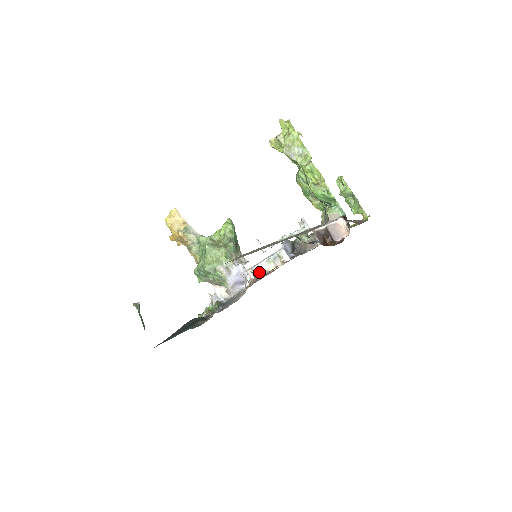
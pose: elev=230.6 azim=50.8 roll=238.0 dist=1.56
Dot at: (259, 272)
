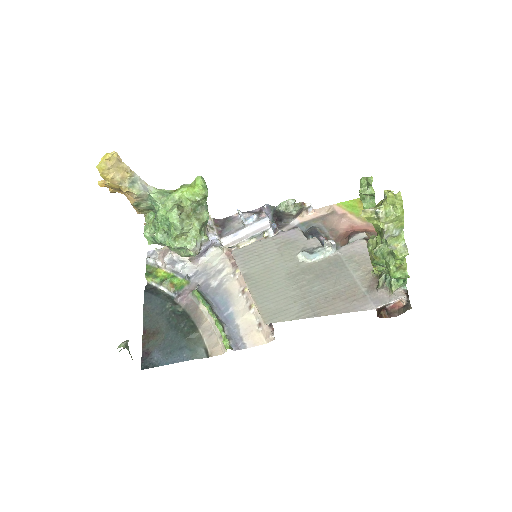
Dot at: (237, 247)
